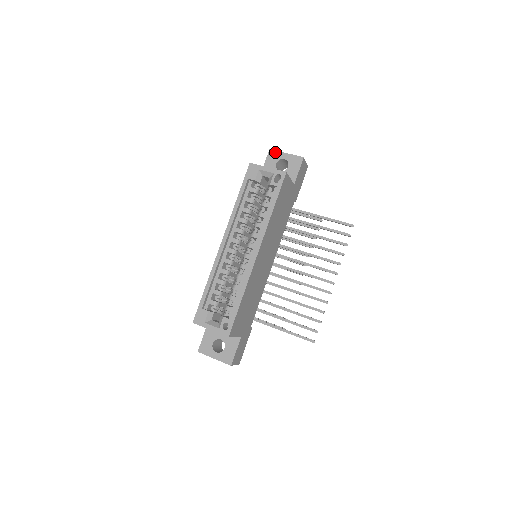
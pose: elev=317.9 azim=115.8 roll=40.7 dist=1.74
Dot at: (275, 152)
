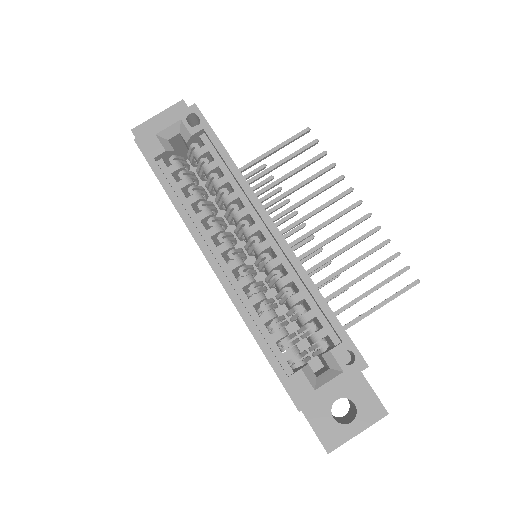
Dot at: (141, 126)
